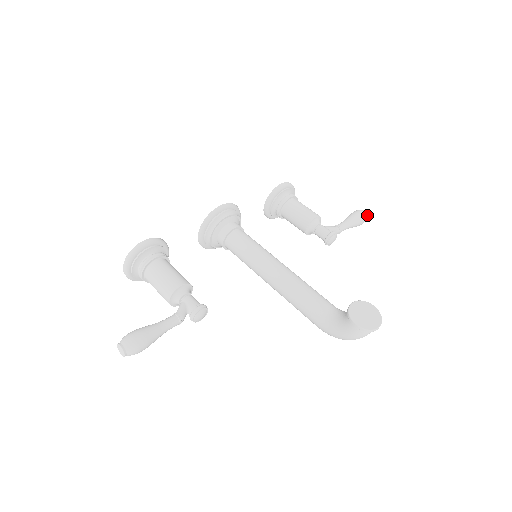
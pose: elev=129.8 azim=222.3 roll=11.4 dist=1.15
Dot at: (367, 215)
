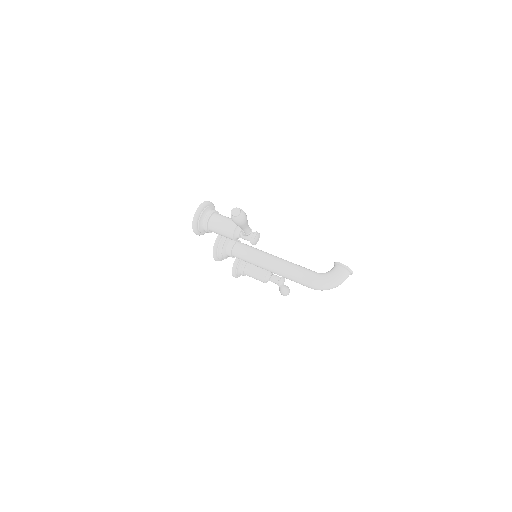
Dot at: occluded
